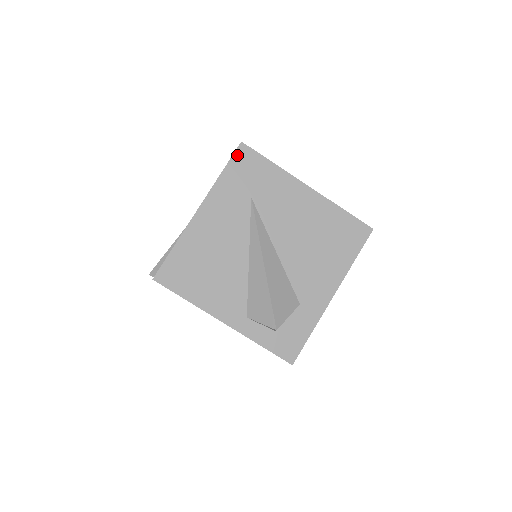
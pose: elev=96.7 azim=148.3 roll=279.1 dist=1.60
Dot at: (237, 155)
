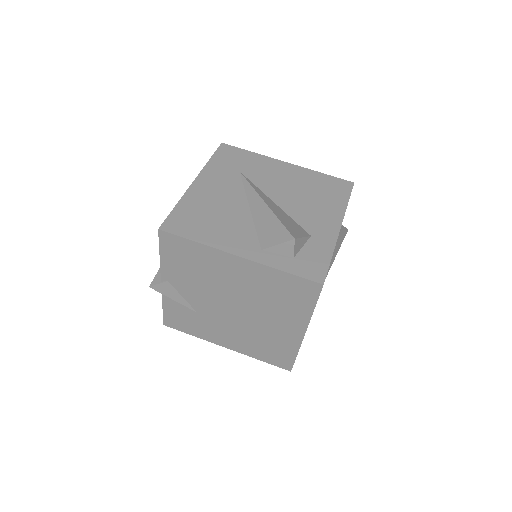
Dot at: (220, 150)
